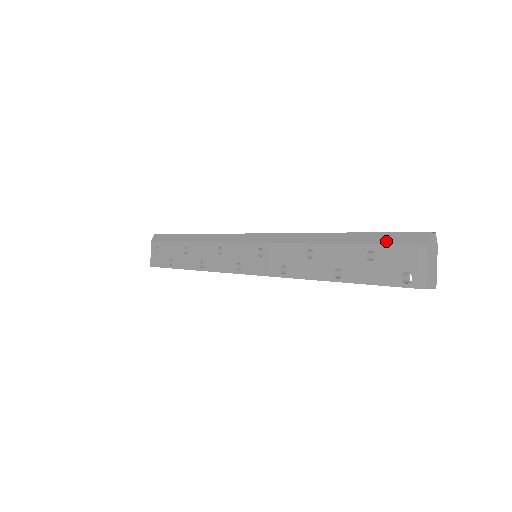
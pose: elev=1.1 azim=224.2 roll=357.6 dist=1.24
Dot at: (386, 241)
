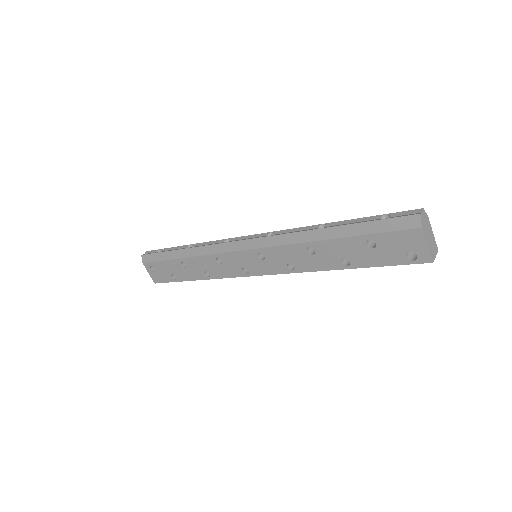
Dot at: (381, 230)
